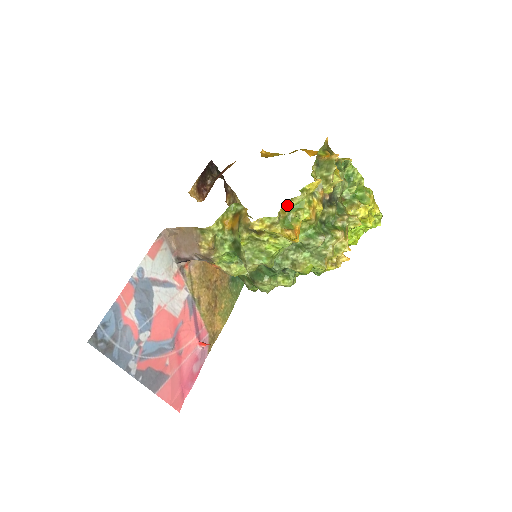
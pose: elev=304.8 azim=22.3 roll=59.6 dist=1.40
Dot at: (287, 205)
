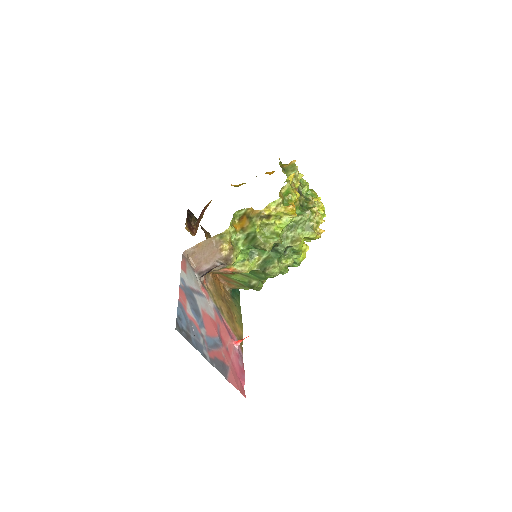
Dot at: (281, 192)
